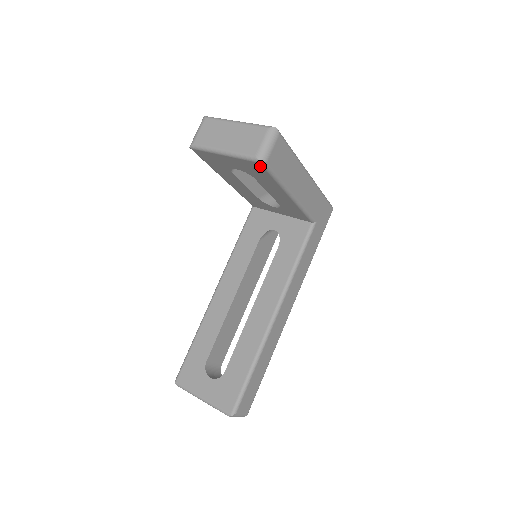
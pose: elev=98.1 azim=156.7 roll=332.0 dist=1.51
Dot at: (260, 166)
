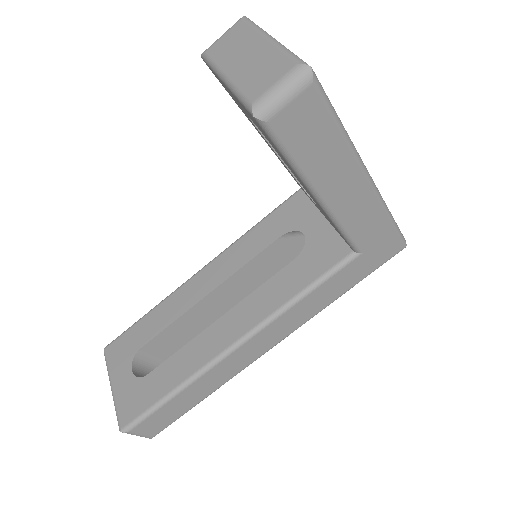
Dot at: (258, 124)
